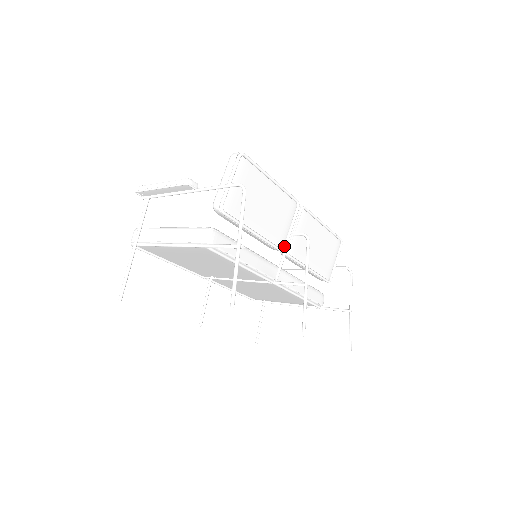
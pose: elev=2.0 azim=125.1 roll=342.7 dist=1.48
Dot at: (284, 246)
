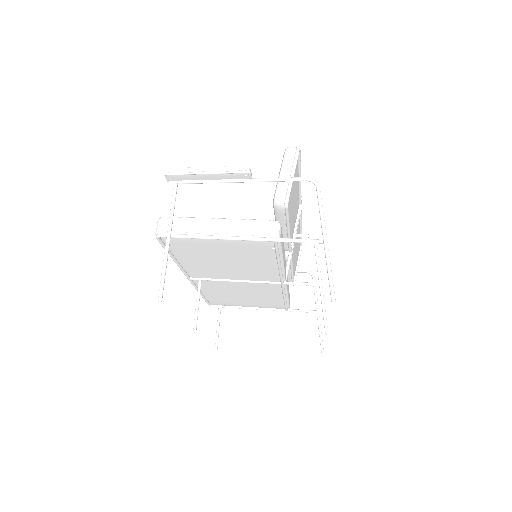
Dot at: (291, 246)
